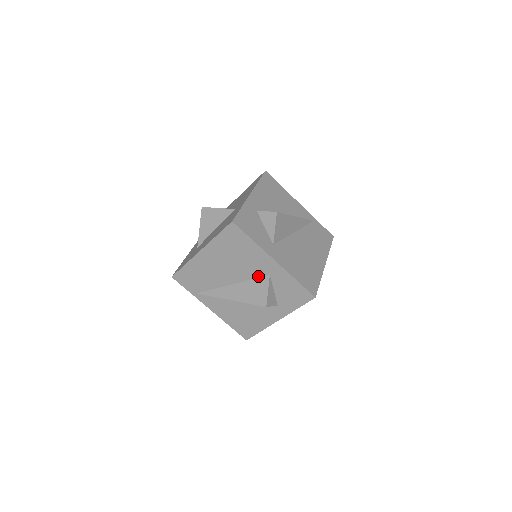
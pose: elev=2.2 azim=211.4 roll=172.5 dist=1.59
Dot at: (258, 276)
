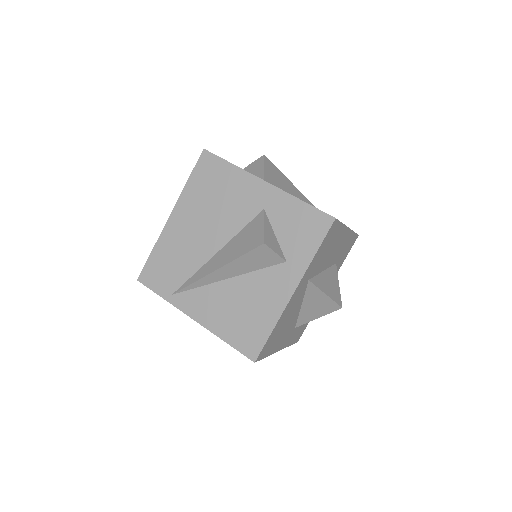
Dot at: (249, 219)
